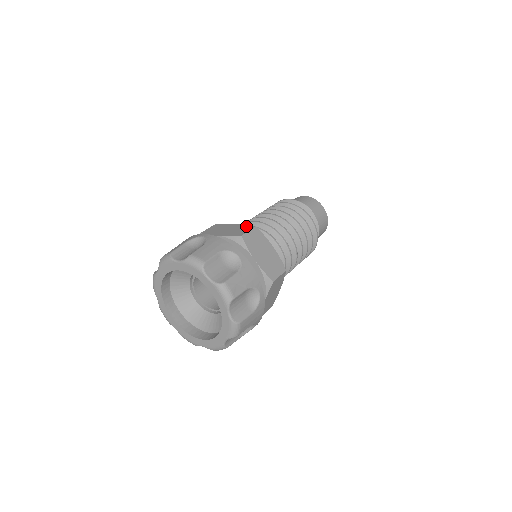
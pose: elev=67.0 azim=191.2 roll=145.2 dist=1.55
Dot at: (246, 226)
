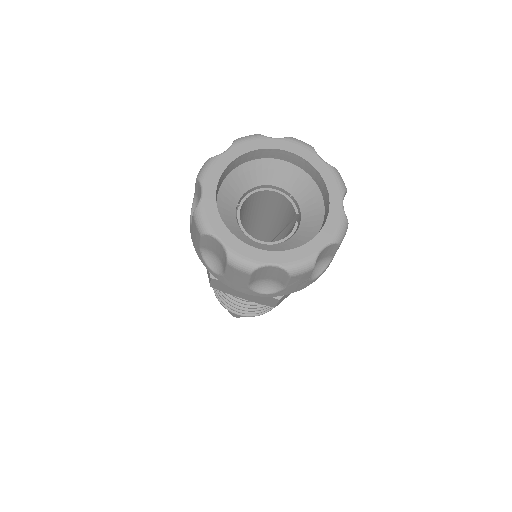
Dot at: occluded
